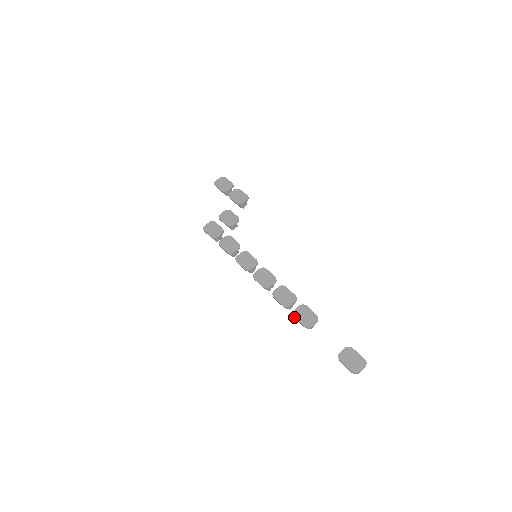
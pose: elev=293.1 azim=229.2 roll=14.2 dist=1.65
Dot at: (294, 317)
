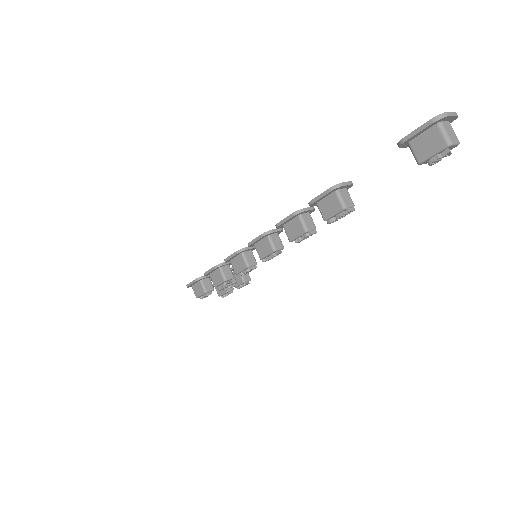
Dot at: (311, 201)
